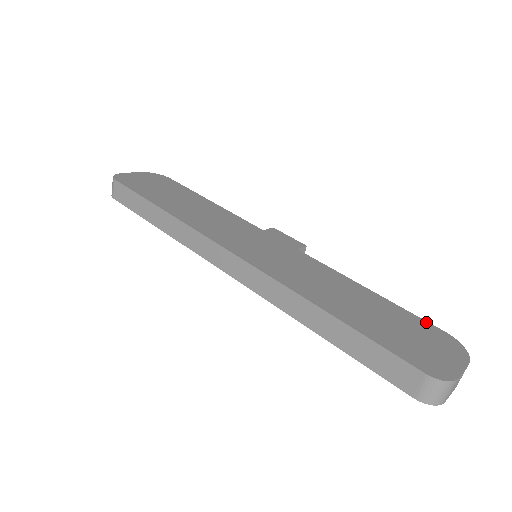
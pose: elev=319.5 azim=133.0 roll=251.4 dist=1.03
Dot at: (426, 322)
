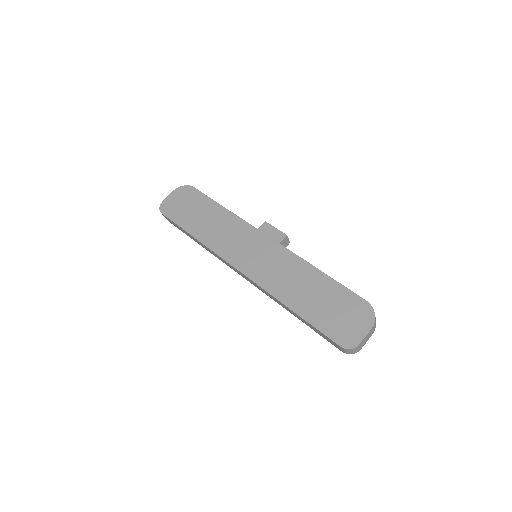
Dot at: (355, 295)
